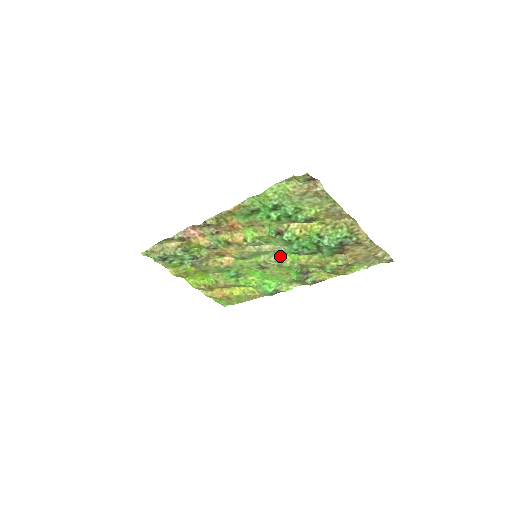
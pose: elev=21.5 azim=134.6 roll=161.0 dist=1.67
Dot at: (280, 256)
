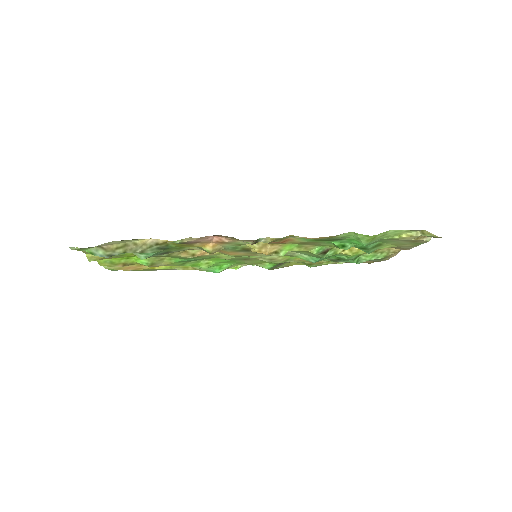
Dot at: (281, 256)
